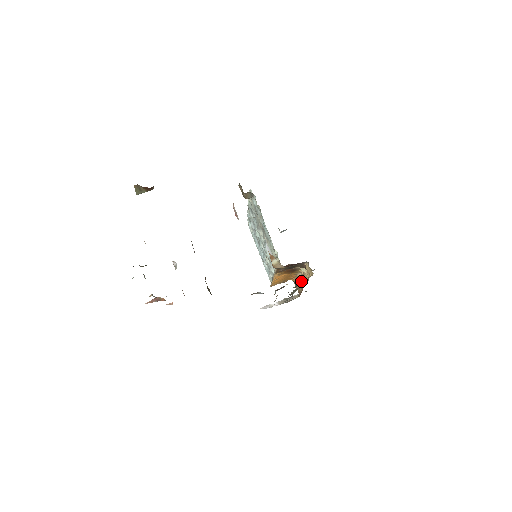
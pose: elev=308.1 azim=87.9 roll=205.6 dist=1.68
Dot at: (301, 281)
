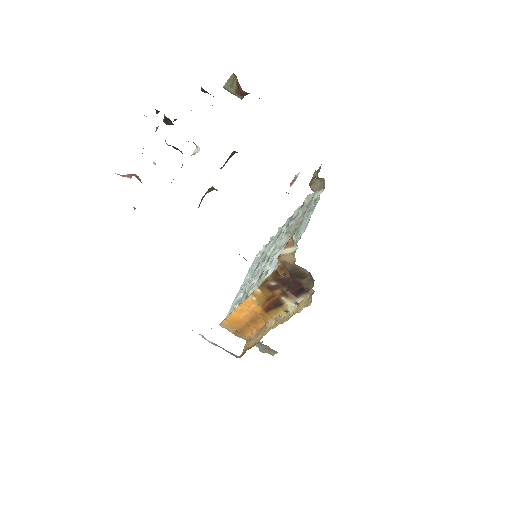
Dot at: (267, 330)
